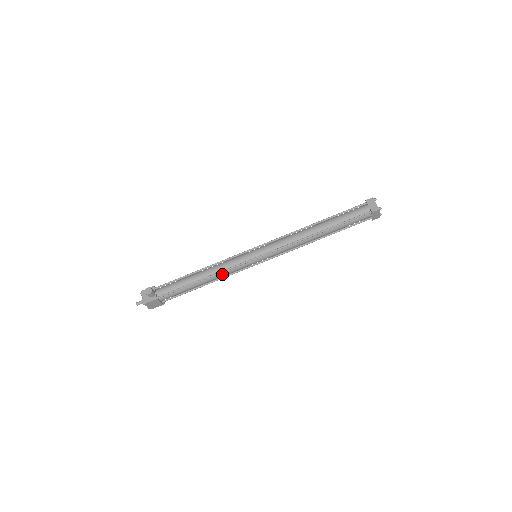
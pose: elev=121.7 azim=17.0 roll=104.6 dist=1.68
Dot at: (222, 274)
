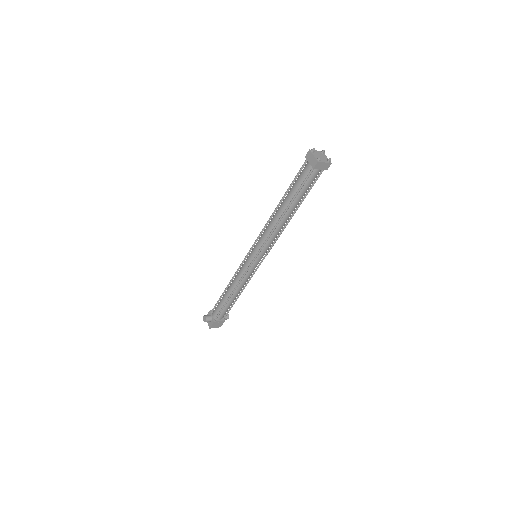
Dot at: (241, 283)
